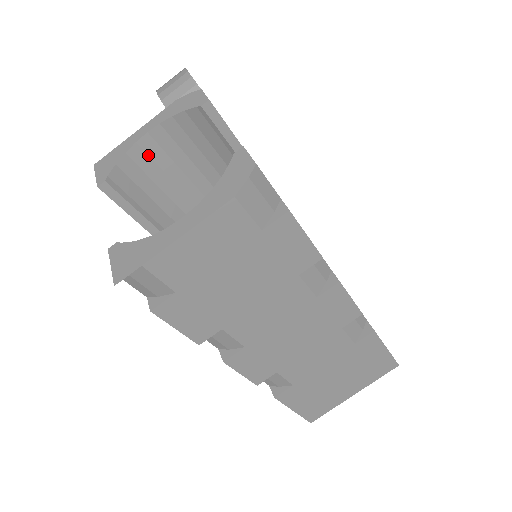
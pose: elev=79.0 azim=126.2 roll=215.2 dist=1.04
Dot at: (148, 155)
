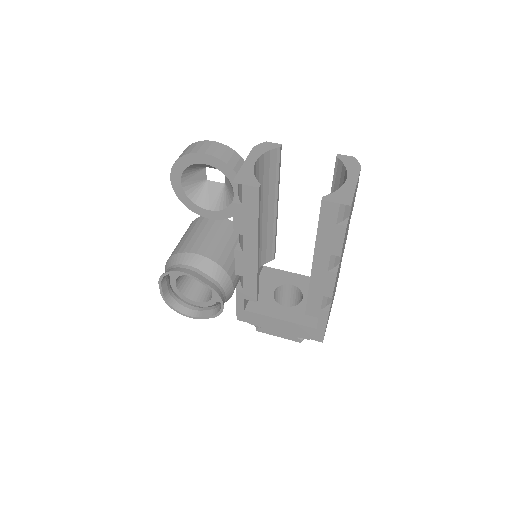
Dot at: occluded
